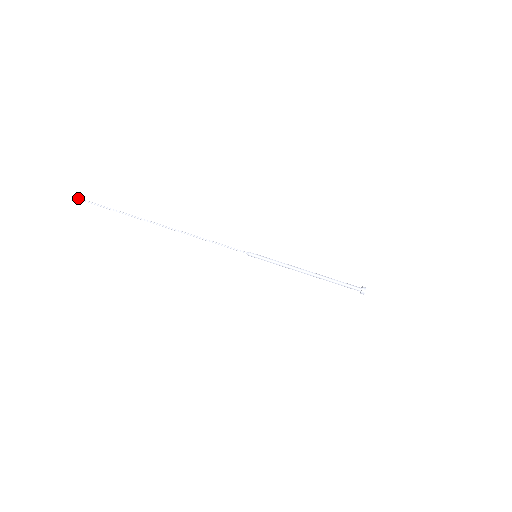
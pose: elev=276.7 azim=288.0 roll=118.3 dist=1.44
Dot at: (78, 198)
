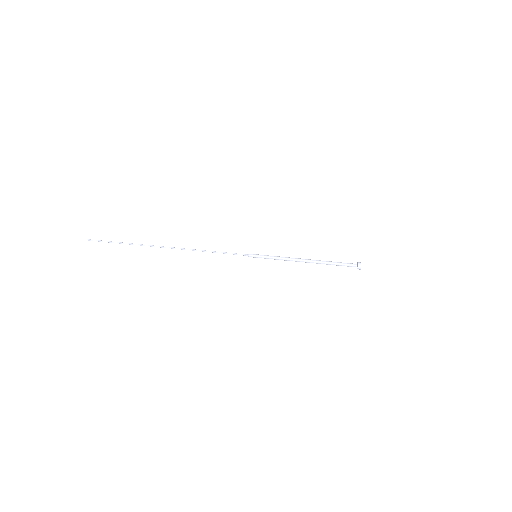
Dot at: occluded
